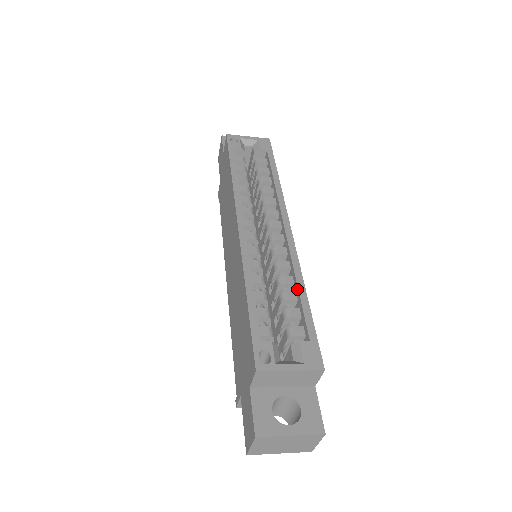
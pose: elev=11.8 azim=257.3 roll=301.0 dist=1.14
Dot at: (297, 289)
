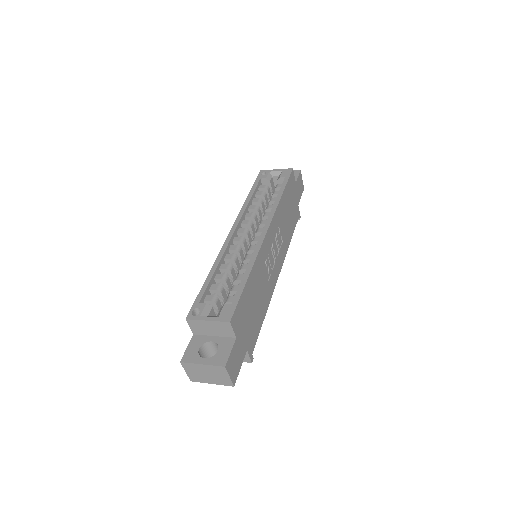
Dot at: (245, 272)
